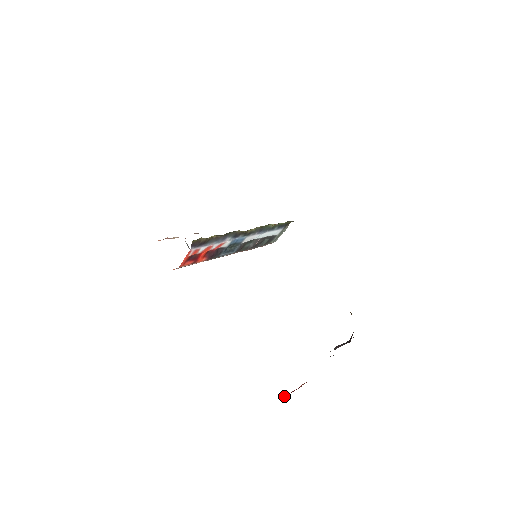
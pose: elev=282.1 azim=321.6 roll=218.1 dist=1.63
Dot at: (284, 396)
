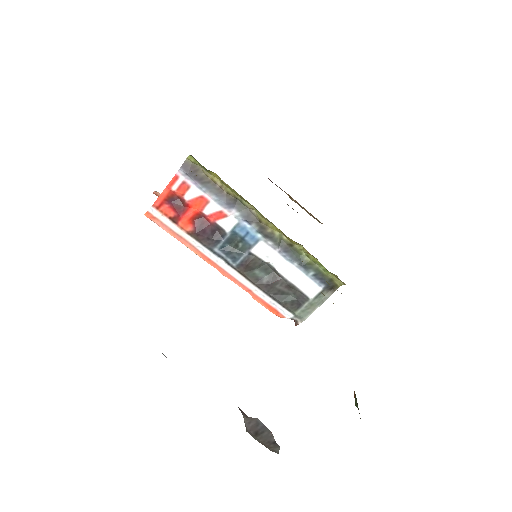
Dot at: occluded
